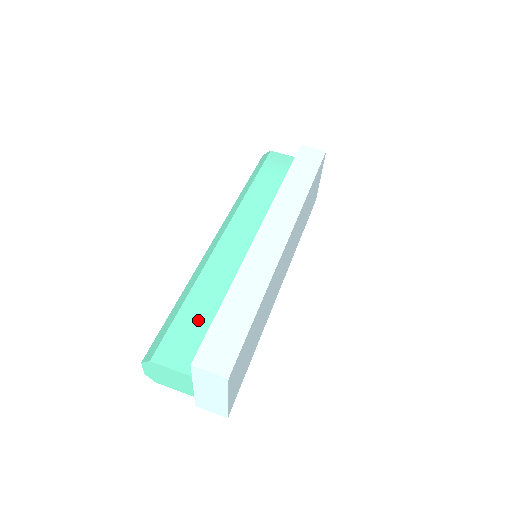
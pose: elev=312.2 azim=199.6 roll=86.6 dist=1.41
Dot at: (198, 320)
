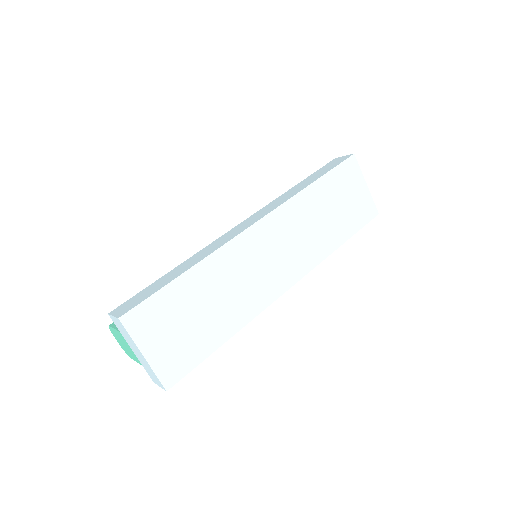
Dot at: occluded
